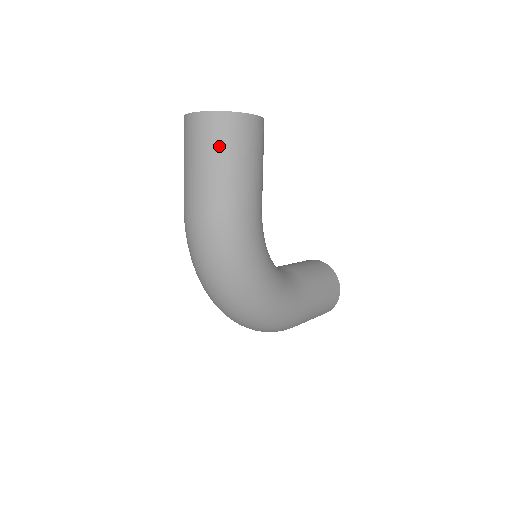
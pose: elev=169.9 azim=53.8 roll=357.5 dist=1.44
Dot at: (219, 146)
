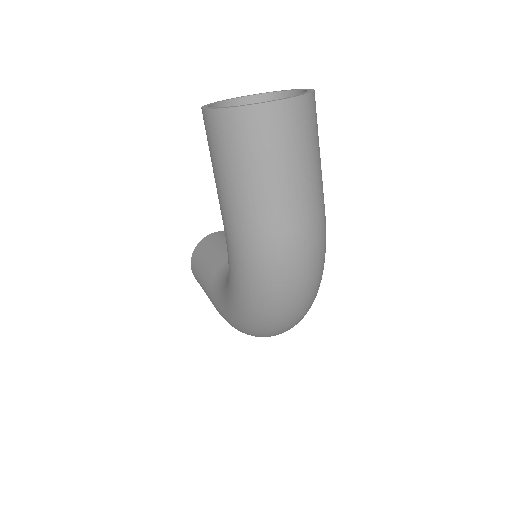
Dot at: (312, 141)
